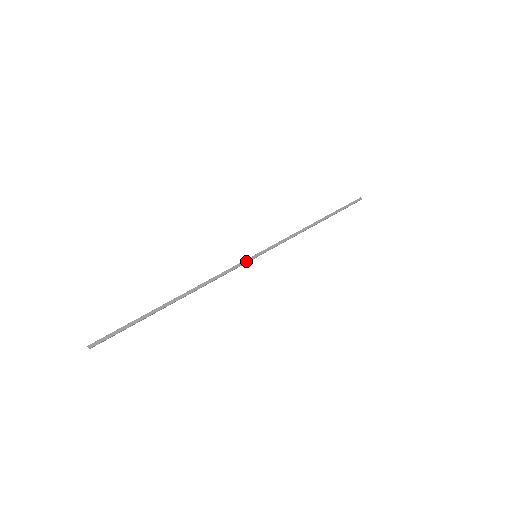
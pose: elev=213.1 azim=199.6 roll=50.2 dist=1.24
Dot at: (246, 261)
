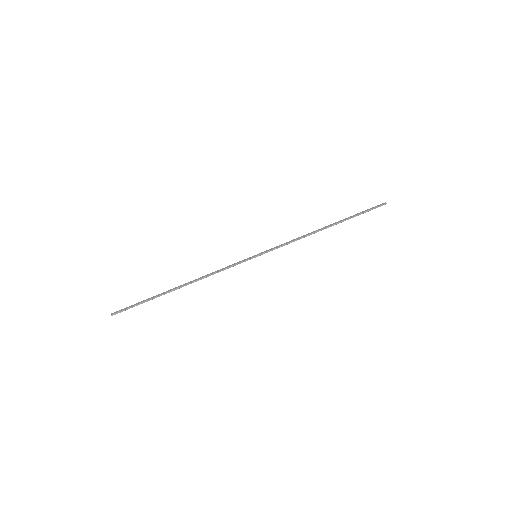
Dot at: (245, 260)
